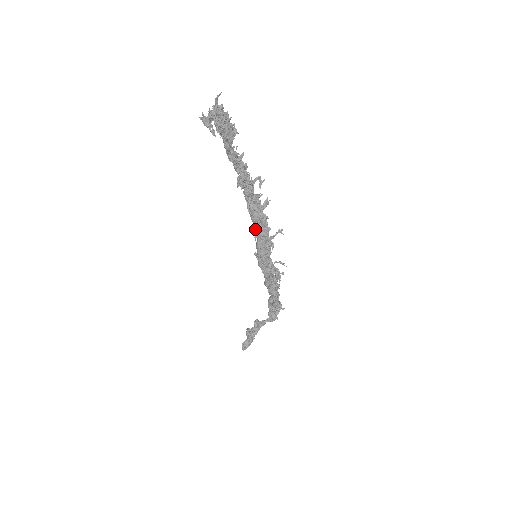
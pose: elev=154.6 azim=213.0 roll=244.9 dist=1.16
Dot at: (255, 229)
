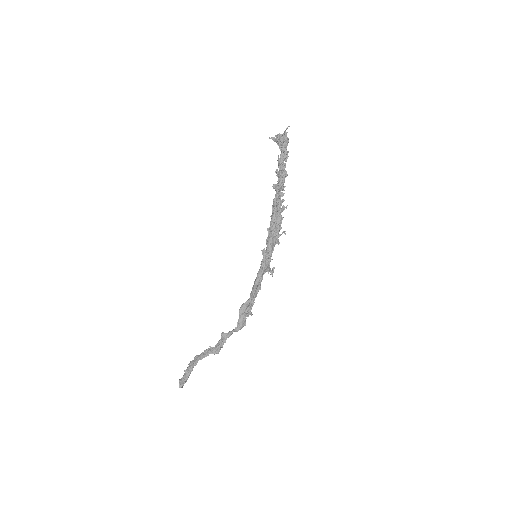
Dot at: (273, 226)
